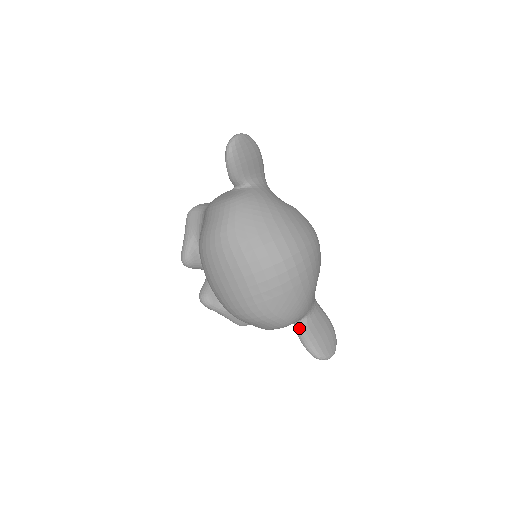
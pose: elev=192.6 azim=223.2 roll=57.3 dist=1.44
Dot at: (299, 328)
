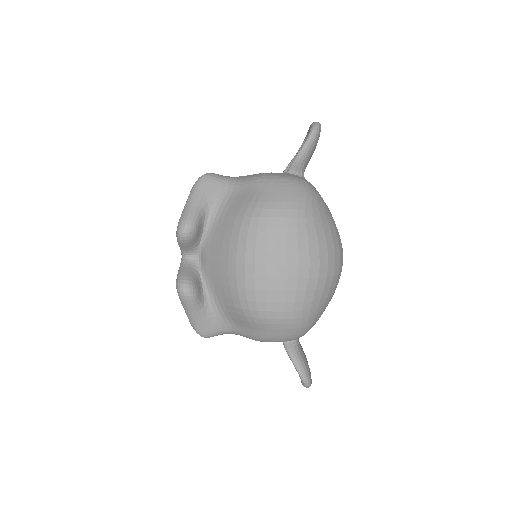
Dot at: (293, 347)
